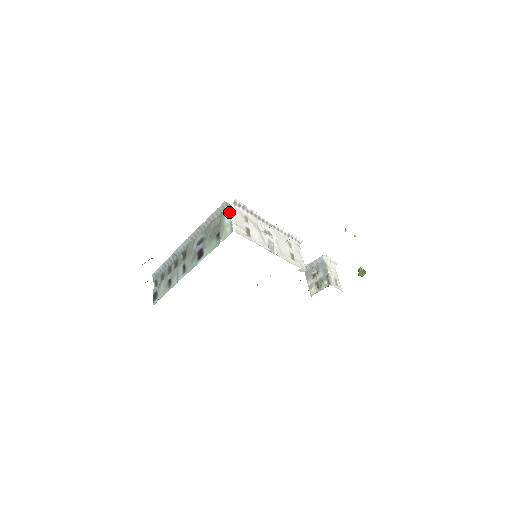
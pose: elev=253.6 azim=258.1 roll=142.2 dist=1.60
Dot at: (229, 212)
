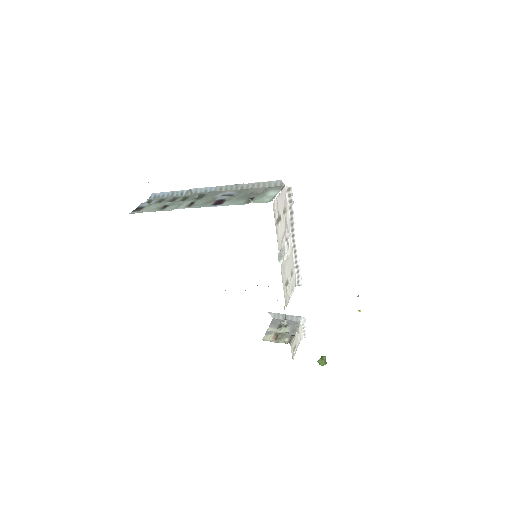
Dot at: (279, 190)
